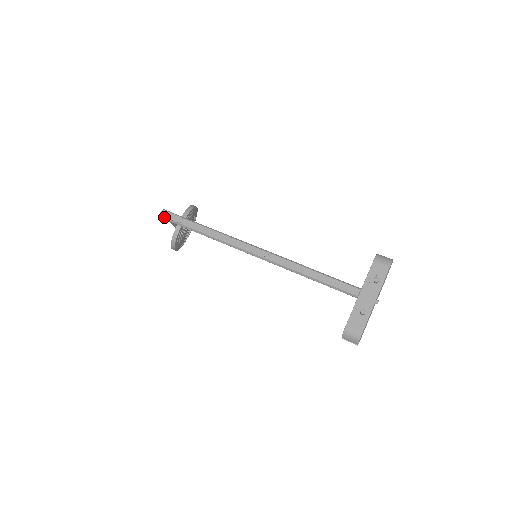
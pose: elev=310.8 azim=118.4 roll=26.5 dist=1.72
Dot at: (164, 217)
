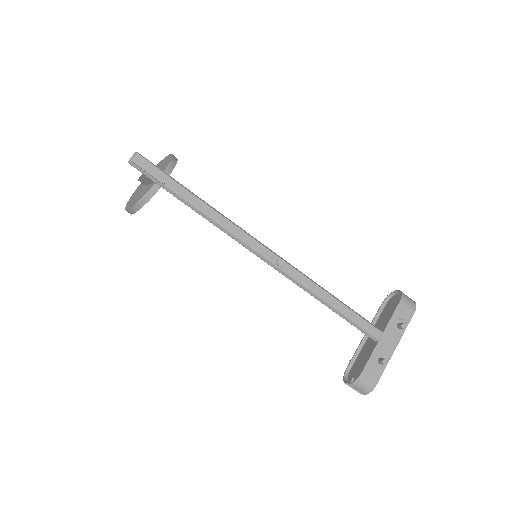
Dot at: (138, 166)
